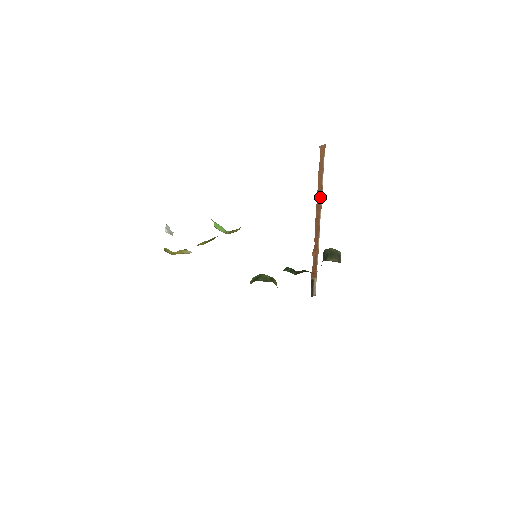
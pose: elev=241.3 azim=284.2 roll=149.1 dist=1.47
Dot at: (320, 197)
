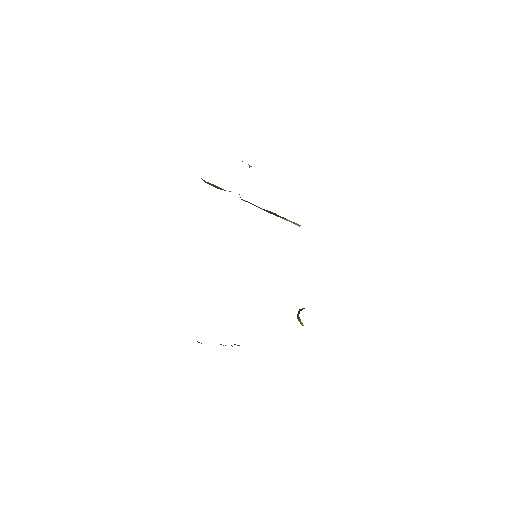
Dot at: occluded
